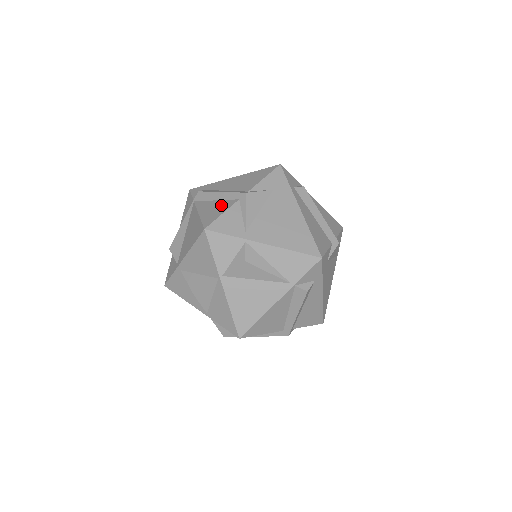
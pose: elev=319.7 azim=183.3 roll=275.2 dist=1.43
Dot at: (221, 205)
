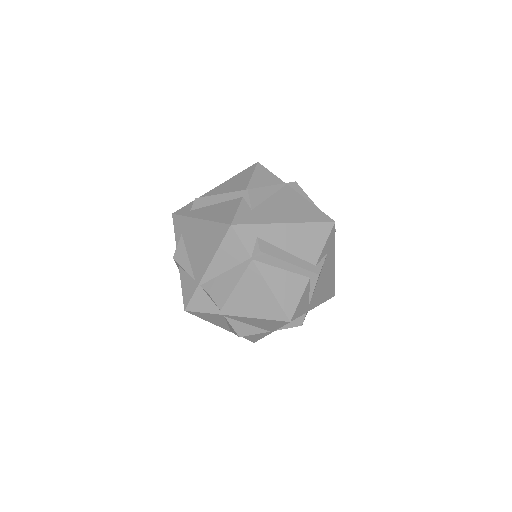
Dot at: (294, 283)
